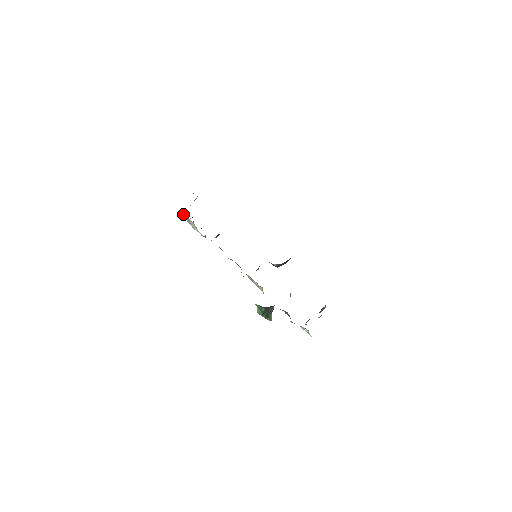
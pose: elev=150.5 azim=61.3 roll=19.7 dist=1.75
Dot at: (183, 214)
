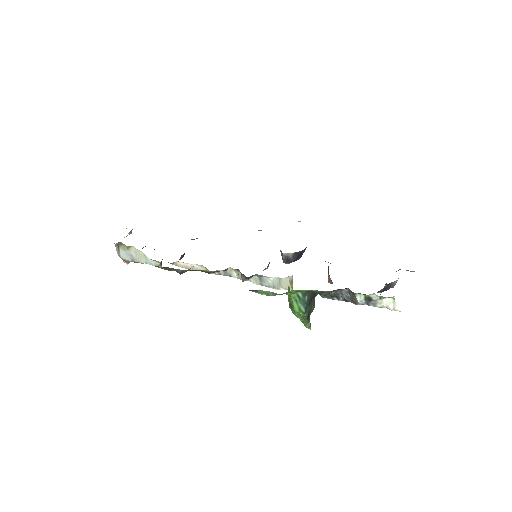
Dot at: (117, 246)
